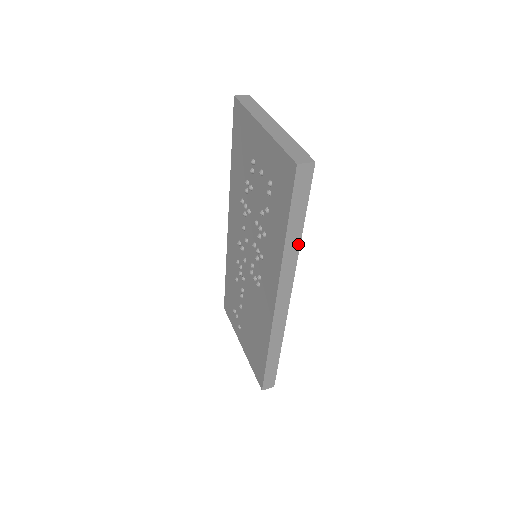
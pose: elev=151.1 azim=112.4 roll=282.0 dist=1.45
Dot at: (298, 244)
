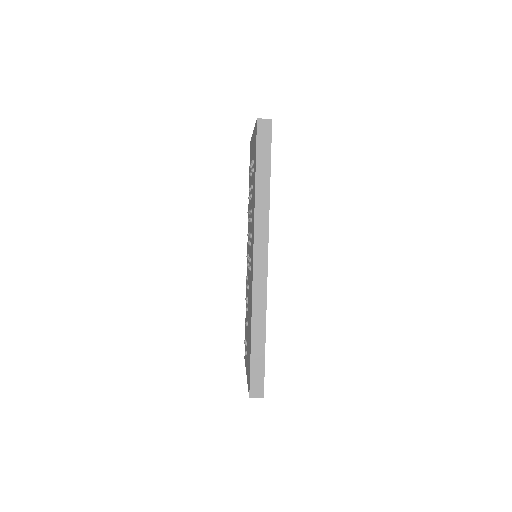
Dot at: (268, 196)
